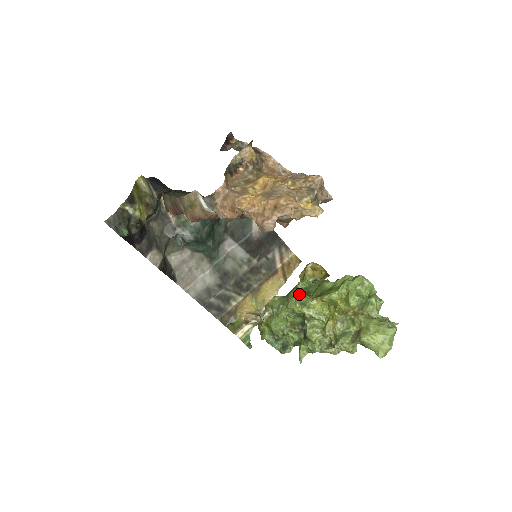
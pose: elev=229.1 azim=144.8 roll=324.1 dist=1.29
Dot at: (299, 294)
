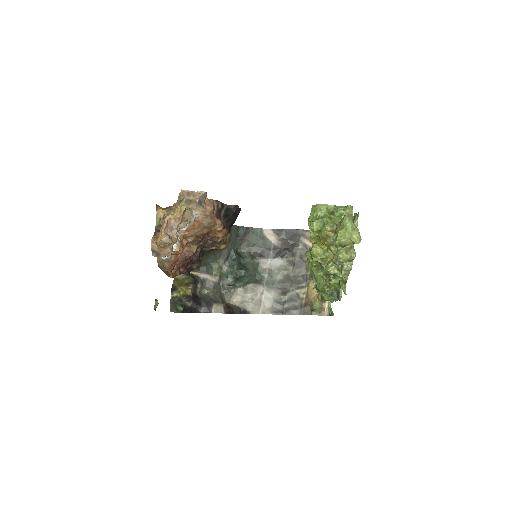
Dot at: (305, 253)
